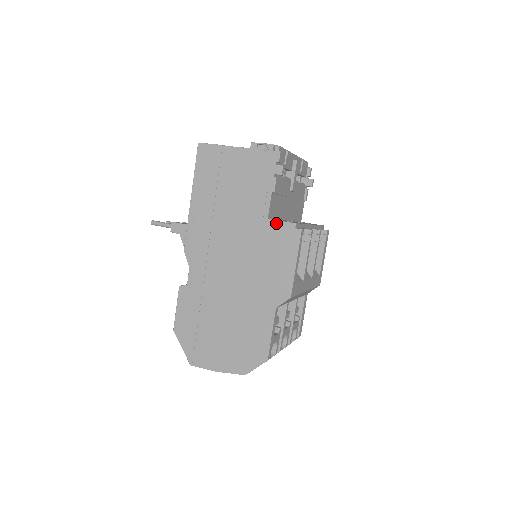
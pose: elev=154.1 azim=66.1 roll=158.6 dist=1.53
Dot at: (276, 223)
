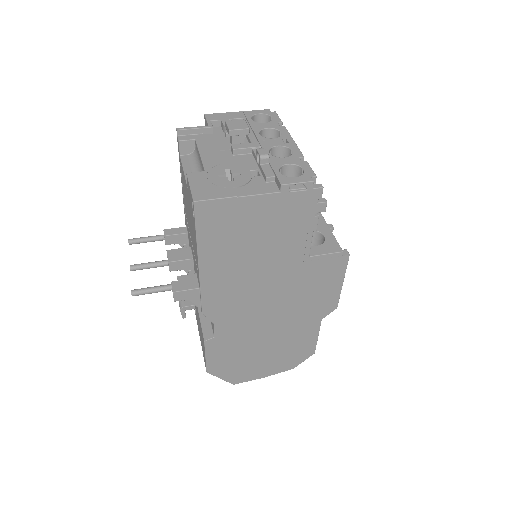
Dot at: (320, 258)
